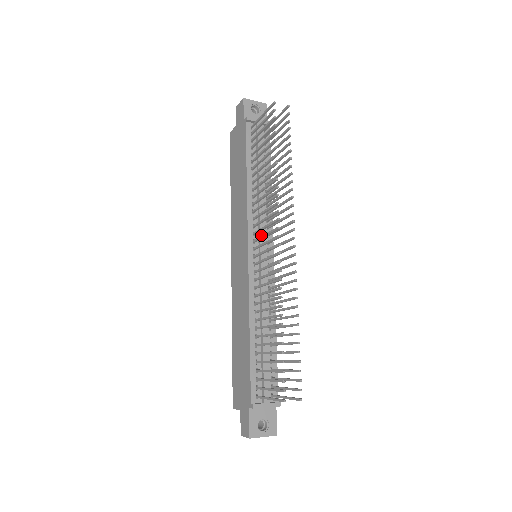
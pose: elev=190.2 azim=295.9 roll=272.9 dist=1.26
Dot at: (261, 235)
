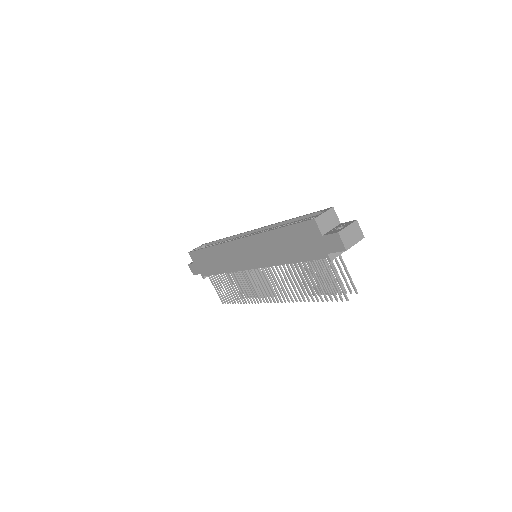
Dot at: occluded
